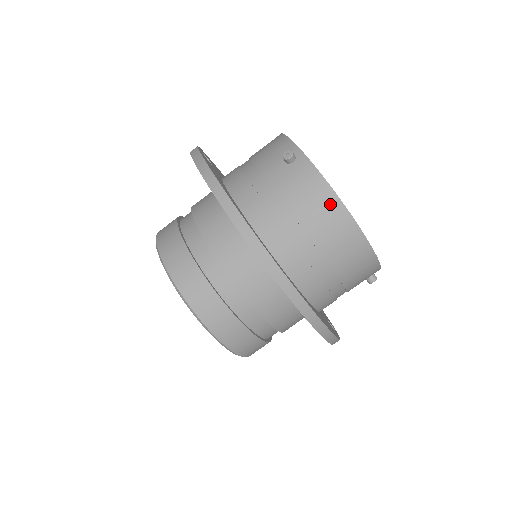
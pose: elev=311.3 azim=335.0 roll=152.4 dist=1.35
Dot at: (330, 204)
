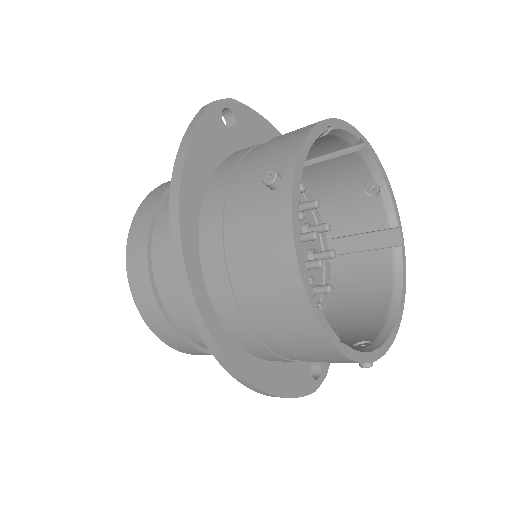
Dot at: (287, 276)
